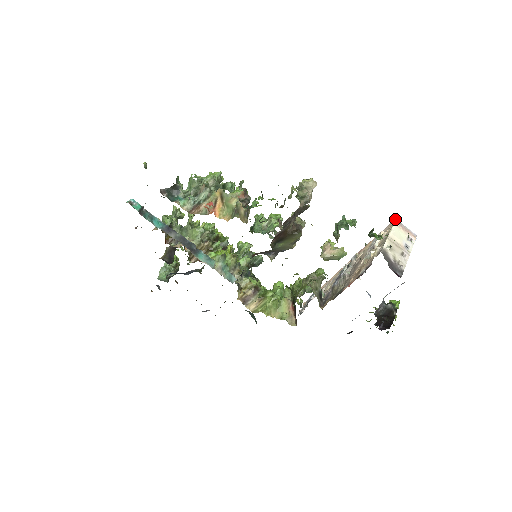
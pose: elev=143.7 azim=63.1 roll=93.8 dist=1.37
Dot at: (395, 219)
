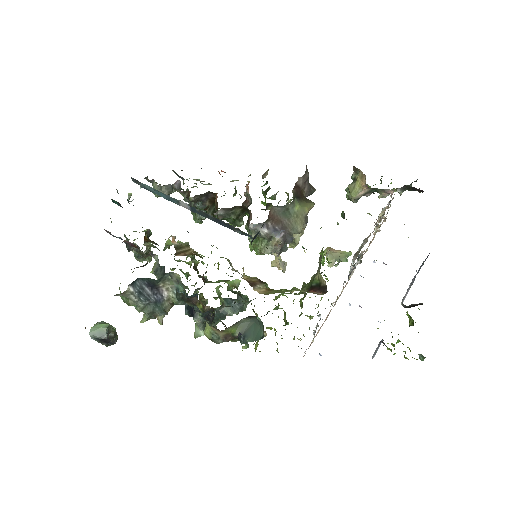
Dot at: occluded
